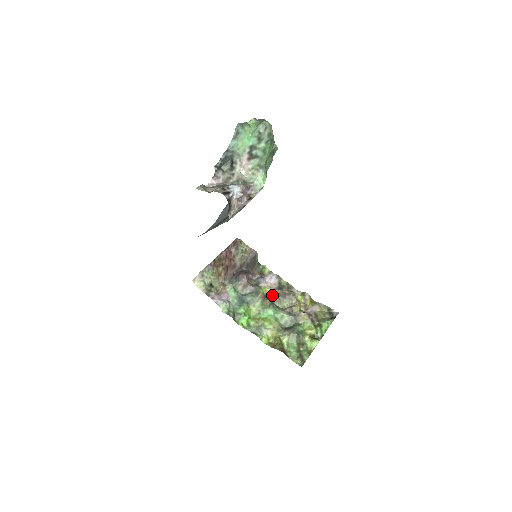
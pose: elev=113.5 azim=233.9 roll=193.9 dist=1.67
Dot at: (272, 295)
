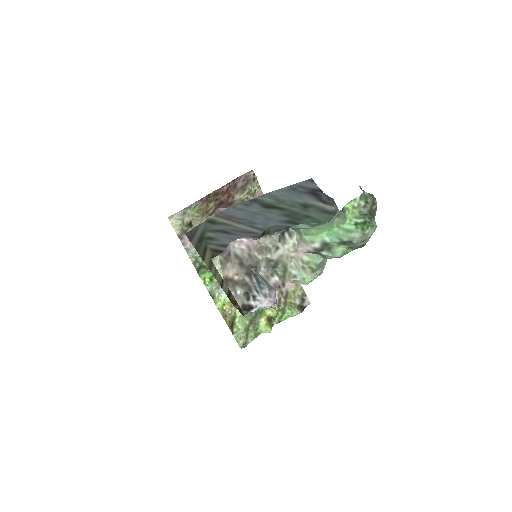
Dot at: occluded
